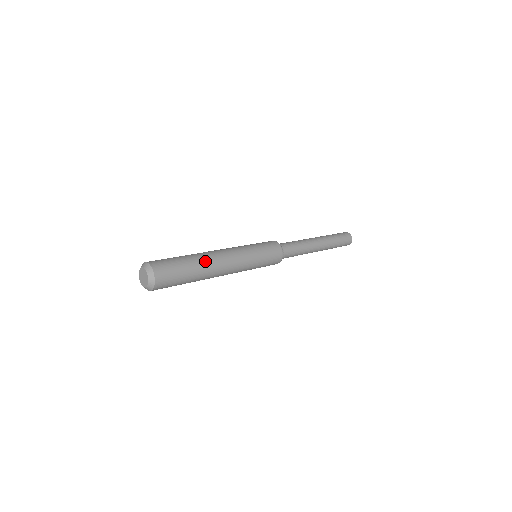
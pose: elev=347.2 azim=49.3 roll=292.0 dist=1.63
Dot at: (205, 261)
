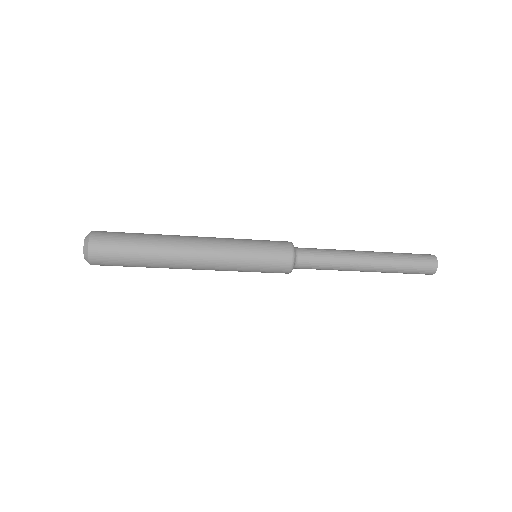
Dot at: (165, 235)
